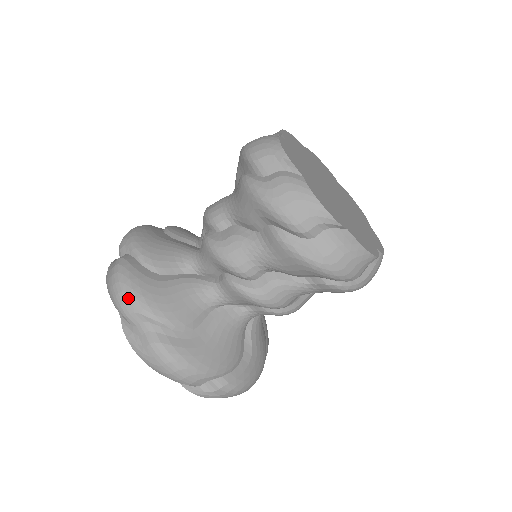
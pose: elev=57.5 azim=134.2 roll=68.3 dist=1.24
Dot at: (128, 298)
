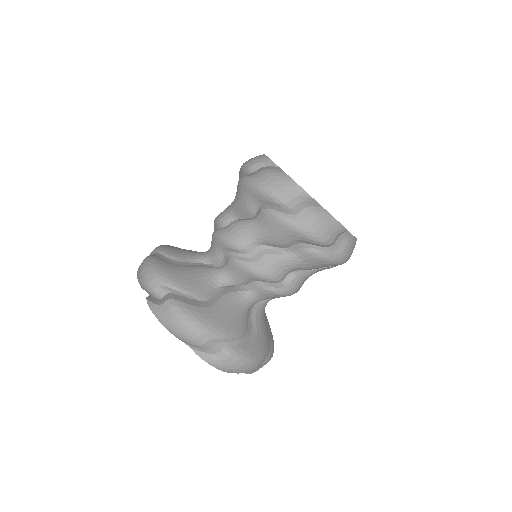
Dot at: occluded
